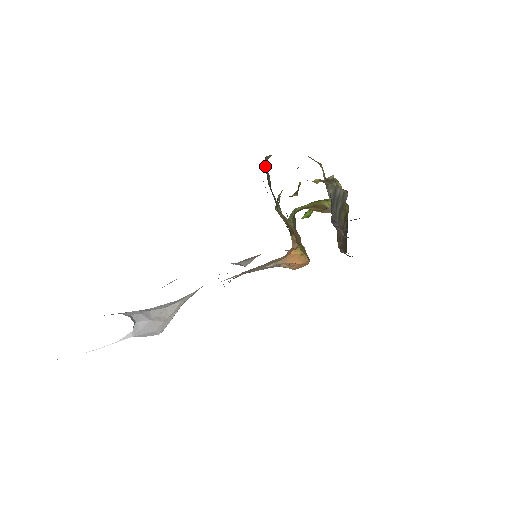
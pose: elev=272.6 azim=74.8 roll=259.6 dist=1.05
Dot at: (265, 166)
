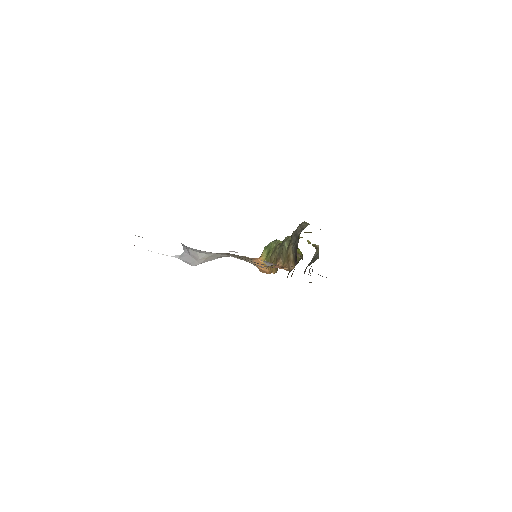
Dot at: (302, 226)
